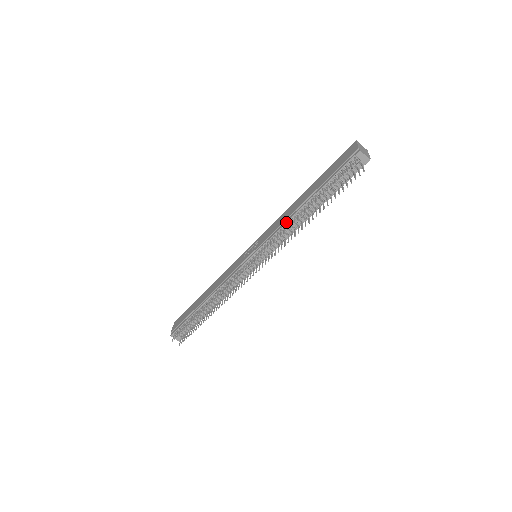
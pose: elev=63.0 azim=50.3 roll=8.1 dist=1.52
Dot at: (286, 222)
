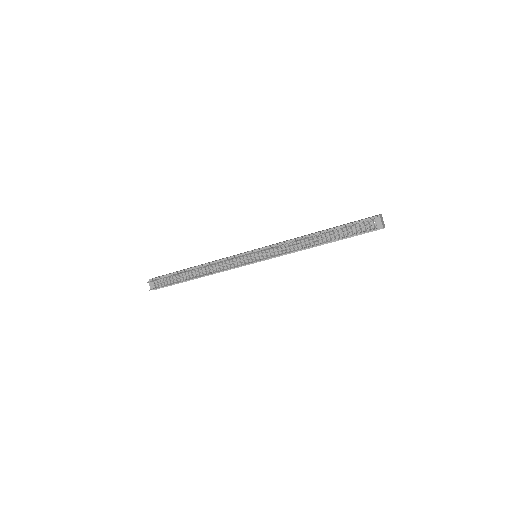
Dot at: (295, 239)
